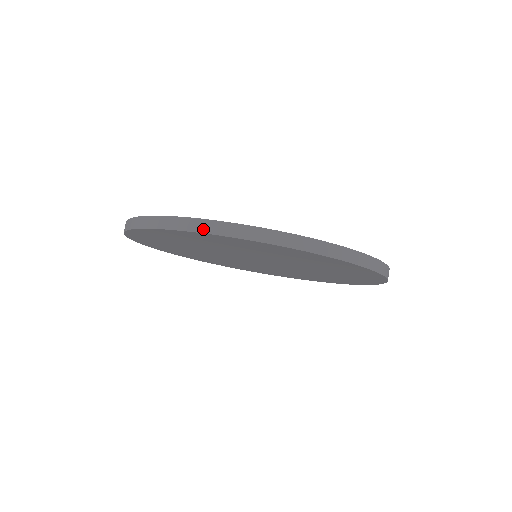
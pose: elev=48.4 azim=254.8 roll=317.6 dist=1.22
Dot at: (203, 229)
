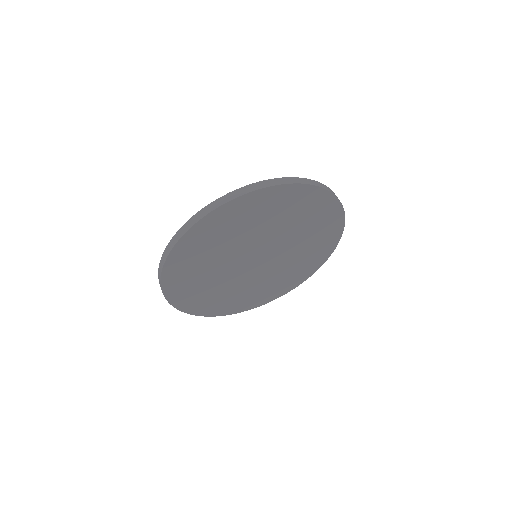
Dot at: (177, 238)
